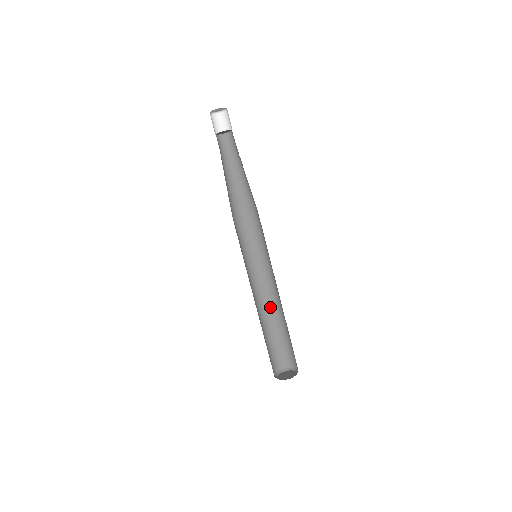
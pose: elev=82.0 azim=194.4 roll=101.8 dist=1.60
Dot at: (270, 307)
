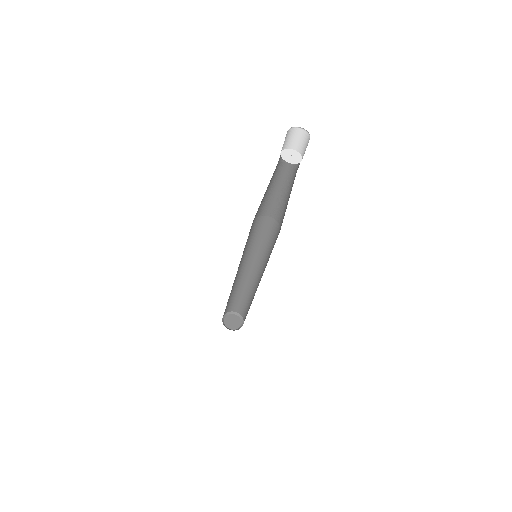
Dot at: (248, 280)
